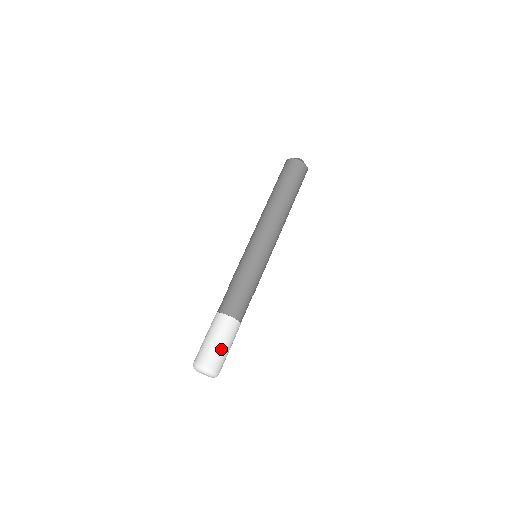
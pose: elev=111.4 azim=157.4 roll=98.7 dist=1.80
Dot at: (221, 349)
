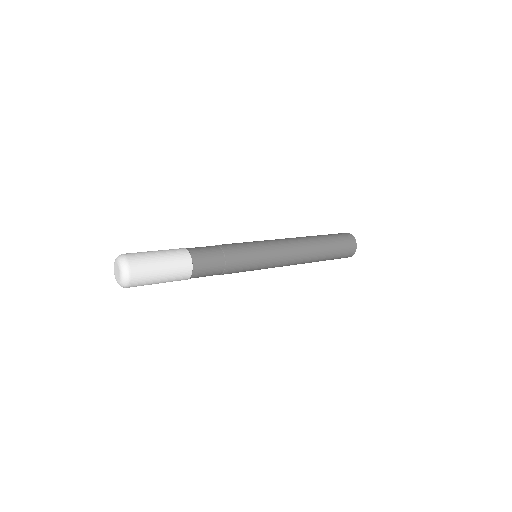
Dot at: occluded
